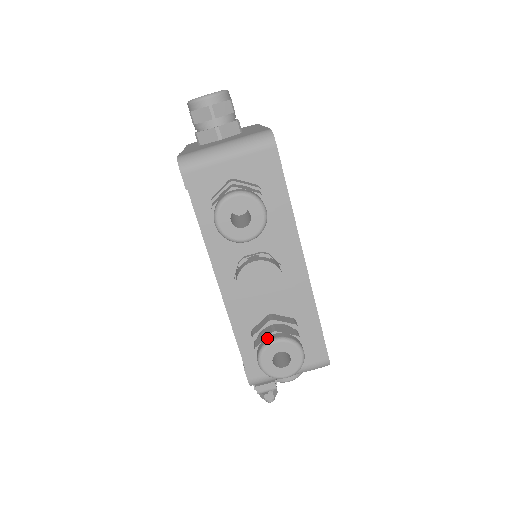
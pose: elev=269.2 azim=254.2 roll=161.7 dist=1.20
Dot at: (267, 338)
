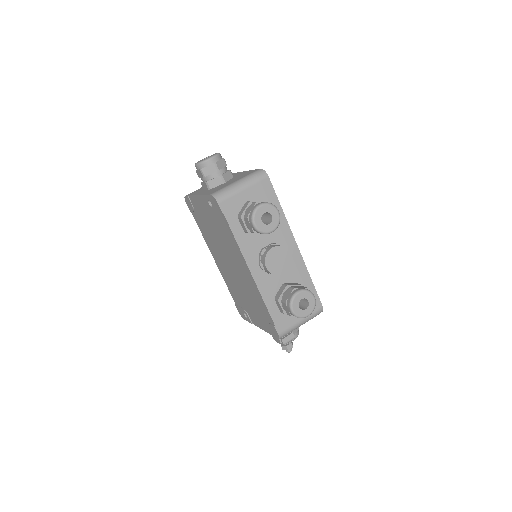
Dot at: (292, 293)
